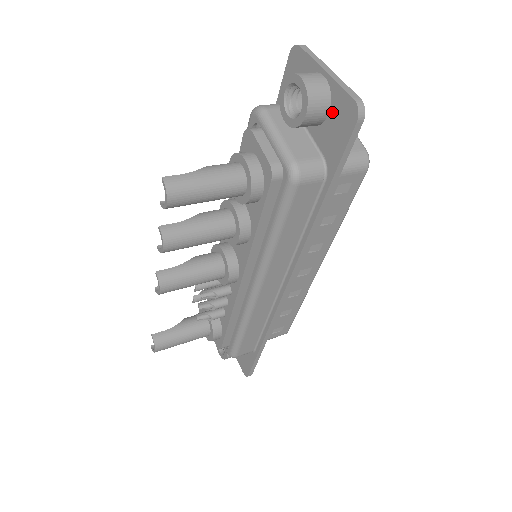
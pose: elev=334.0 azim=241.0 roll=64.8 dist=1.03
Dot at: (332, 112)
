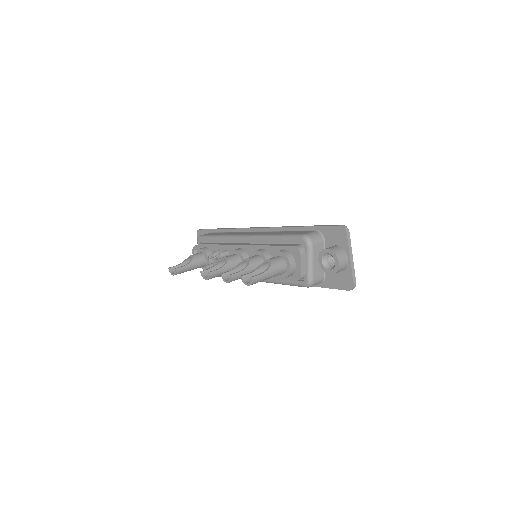
Dot at: (341, 273)
